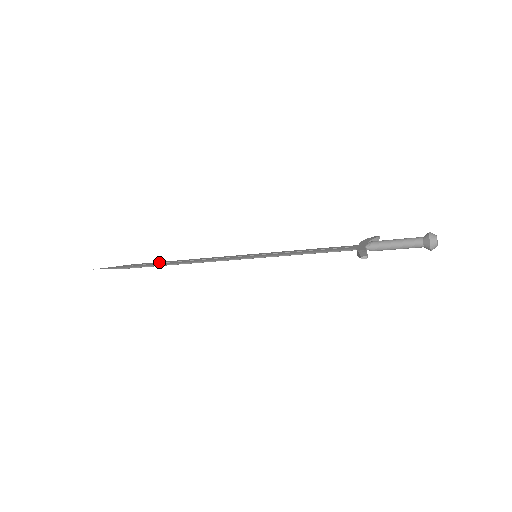
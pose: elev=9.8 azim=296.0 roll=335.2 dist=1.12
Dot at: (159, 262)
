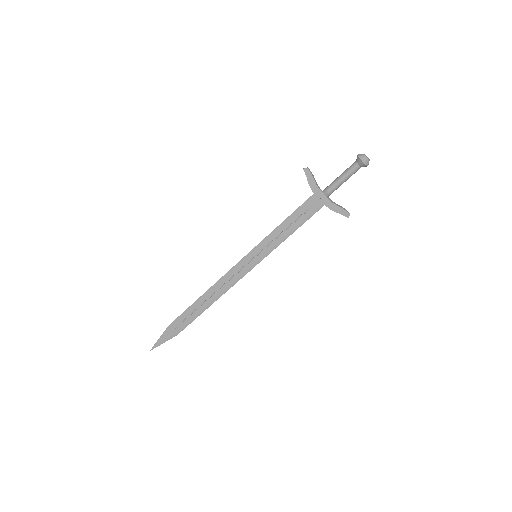
Dot at: (195, 314)
